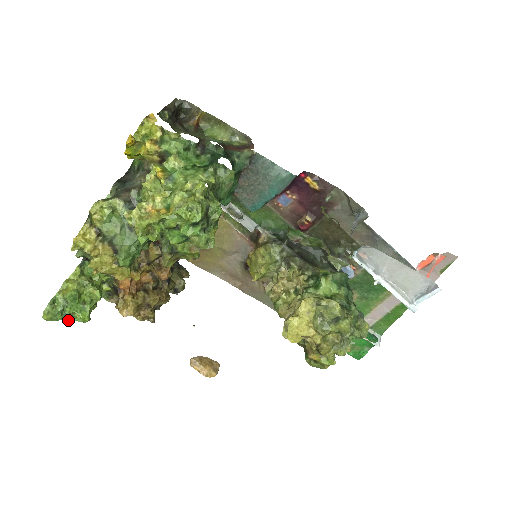
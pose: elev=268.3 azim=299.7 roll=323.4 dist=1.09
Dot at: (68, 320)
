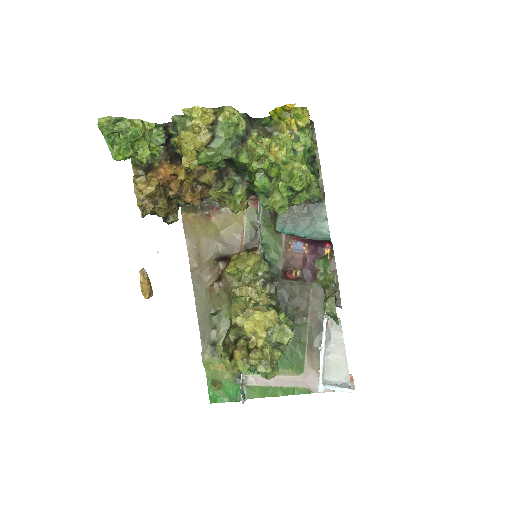
Dot at: (107, 142)
